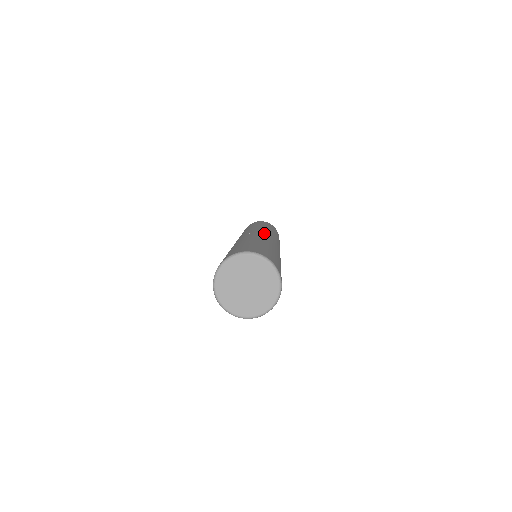
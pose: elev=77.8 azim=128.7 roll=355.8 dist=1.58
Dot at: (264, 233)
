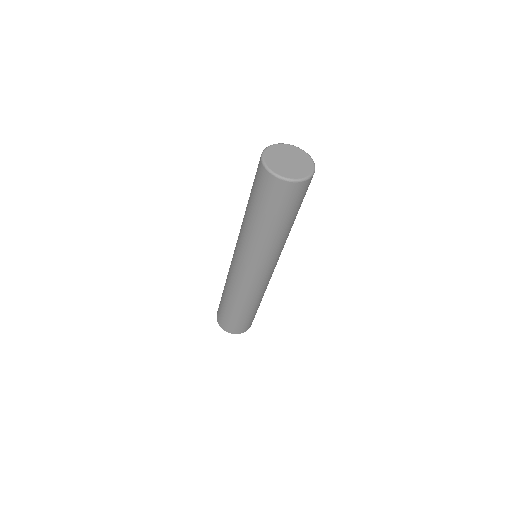
Dot at: occluded
